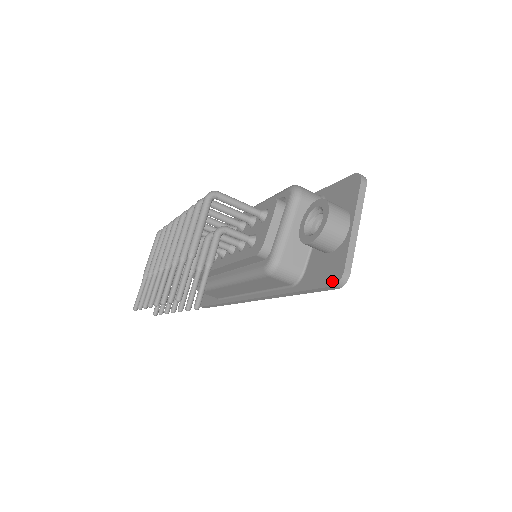
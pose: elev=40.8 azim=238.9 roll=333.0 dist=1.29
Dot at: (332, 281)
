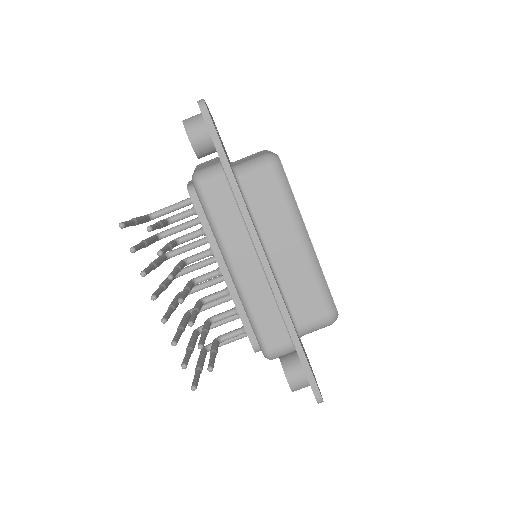
Dot at: occluded
